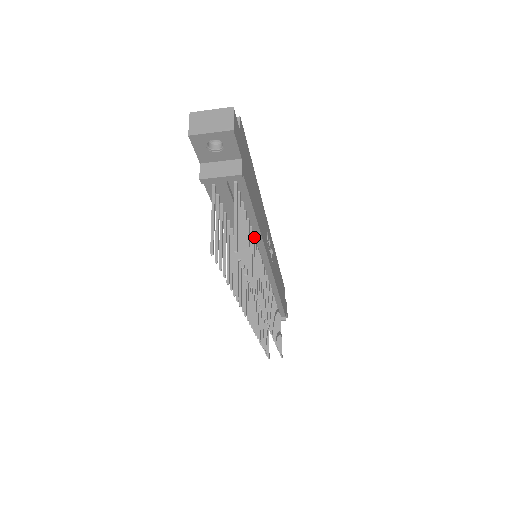
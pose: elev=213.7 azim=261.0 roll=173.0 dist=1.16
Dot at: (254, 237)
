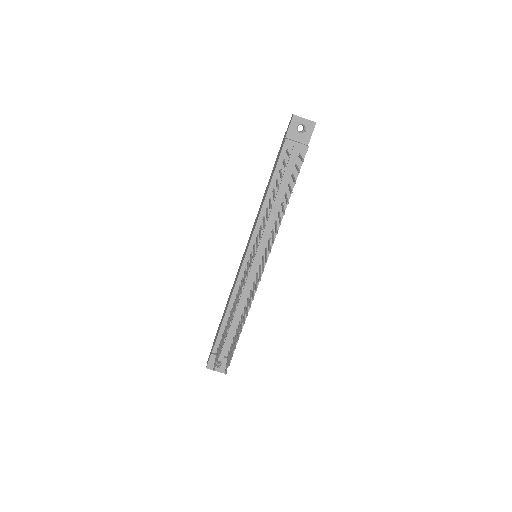
Dot at: occluded
